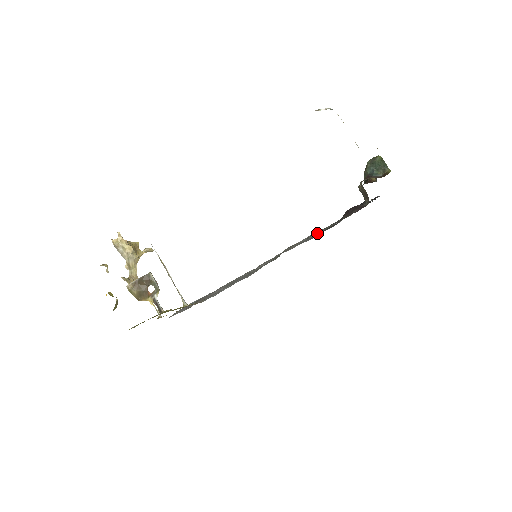
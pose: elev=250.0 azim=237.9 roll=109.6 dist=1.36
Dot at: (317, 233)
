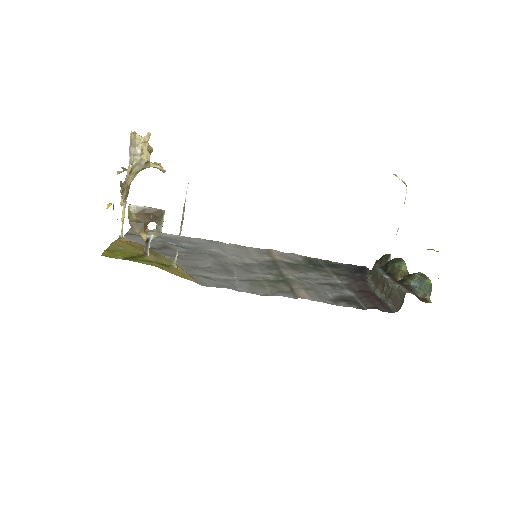
Dot at: (333, 293)
